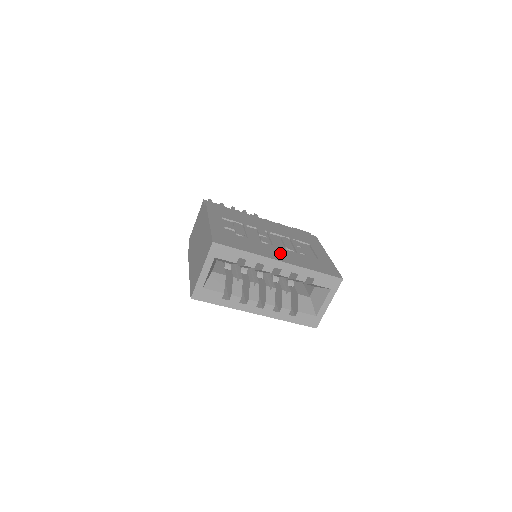
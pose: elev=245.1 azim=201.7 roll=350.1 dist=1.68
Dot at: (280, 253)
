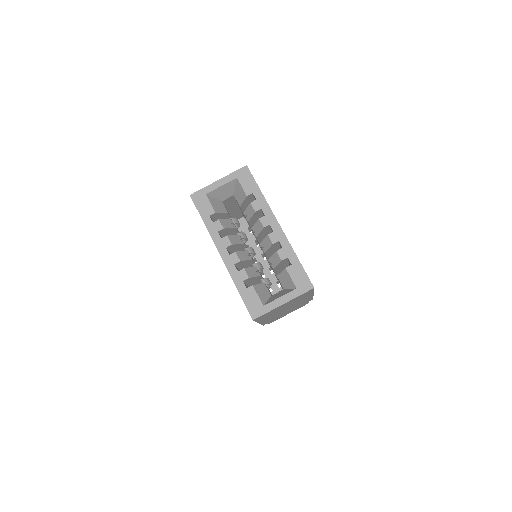
Dot at: occluded
